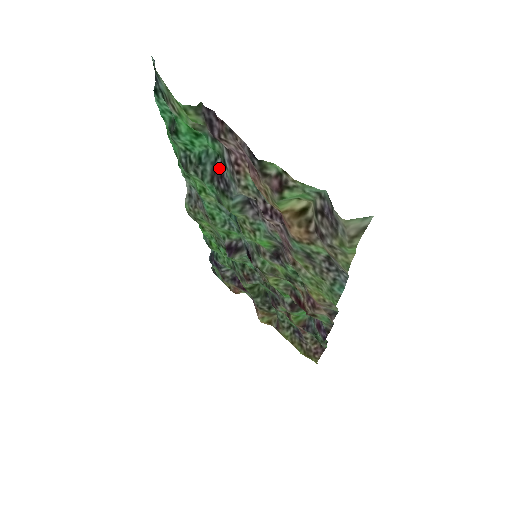
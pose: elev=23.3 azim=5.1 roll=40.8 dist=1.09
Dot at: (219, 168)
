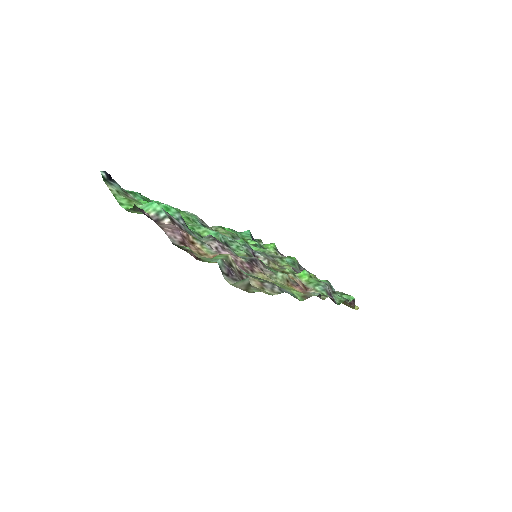
Dot at: (184, 221)
